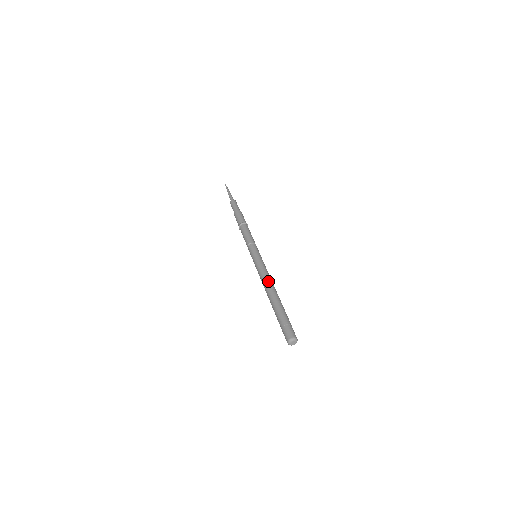
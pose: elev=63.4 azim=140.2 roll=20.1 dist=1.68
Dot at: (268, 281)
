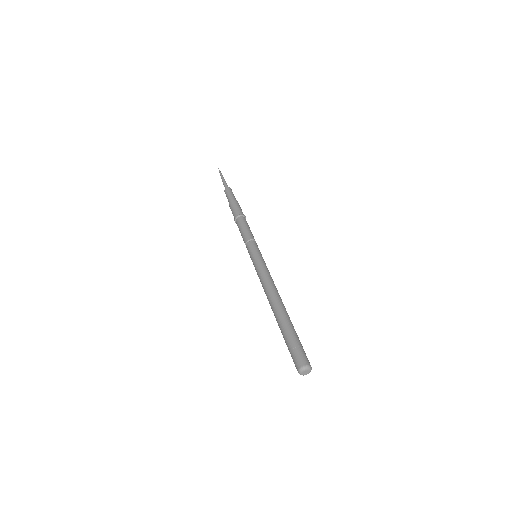
Dot at: (266, 292)
